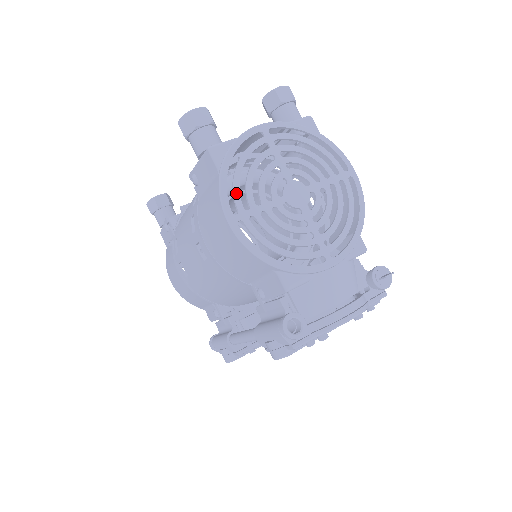
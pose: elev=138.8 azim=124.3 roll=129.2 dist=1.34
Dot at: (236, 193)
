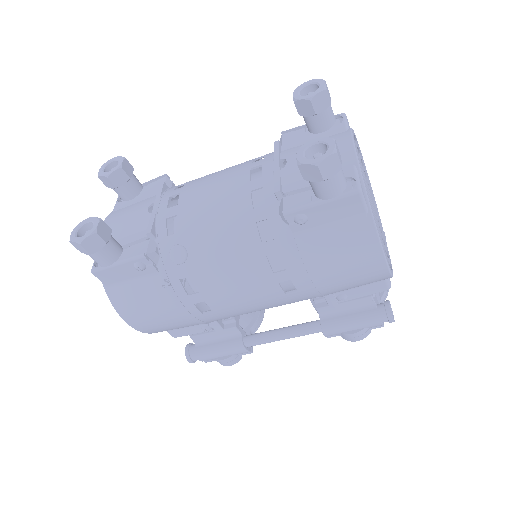
Dot at: occluded
